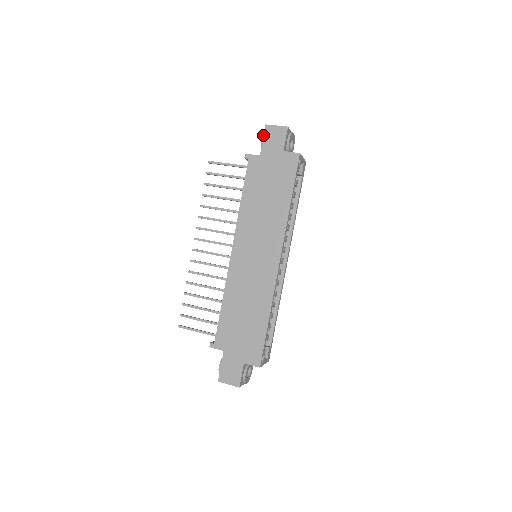
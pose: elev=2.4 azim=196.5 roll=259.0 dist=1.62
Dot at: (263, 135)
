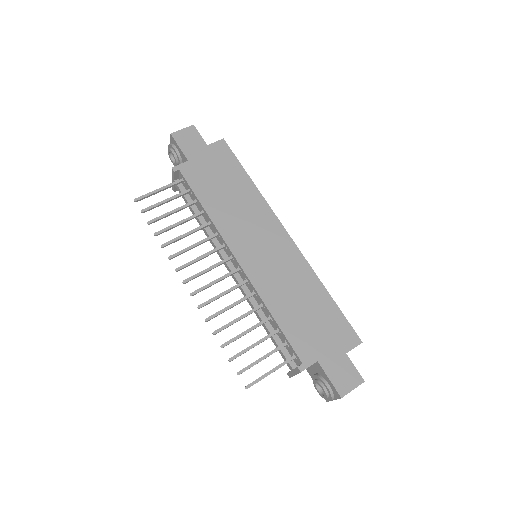
Dot at: (173, 146)
